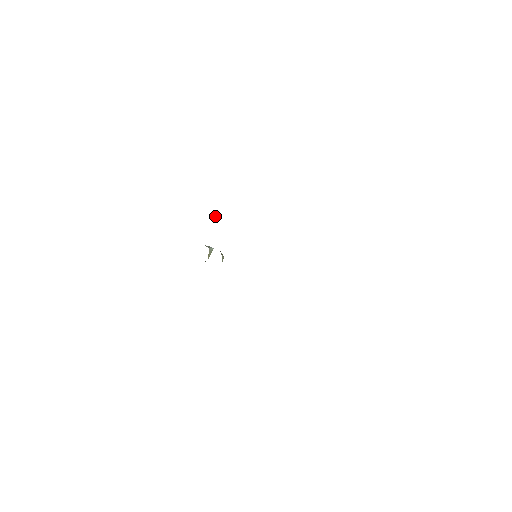
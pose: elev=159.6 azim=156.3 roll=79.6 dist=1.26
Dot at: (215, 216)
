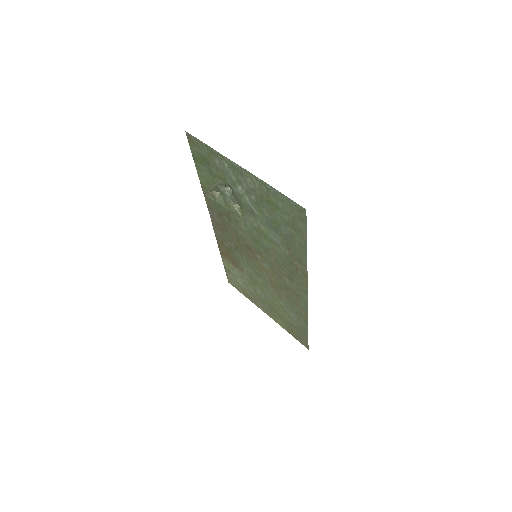
Dot at: (219, 196)
